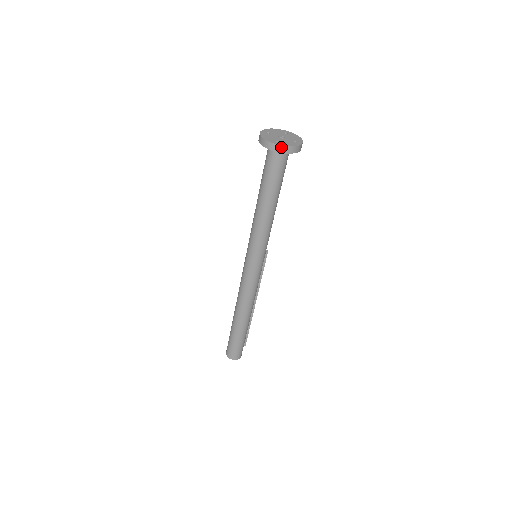
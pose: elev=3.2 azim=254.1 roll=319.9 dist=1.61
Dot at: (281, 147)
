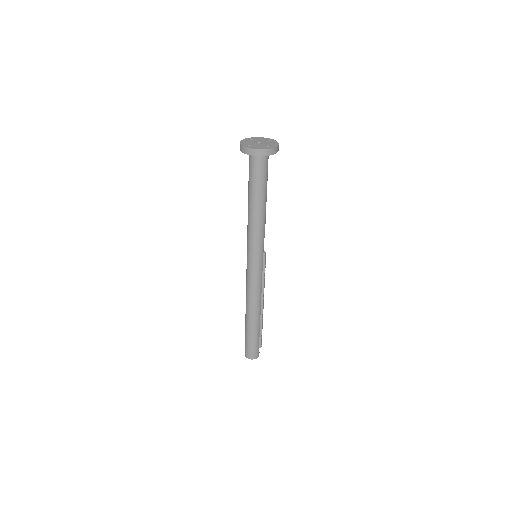
Dot at: (249, 150)
